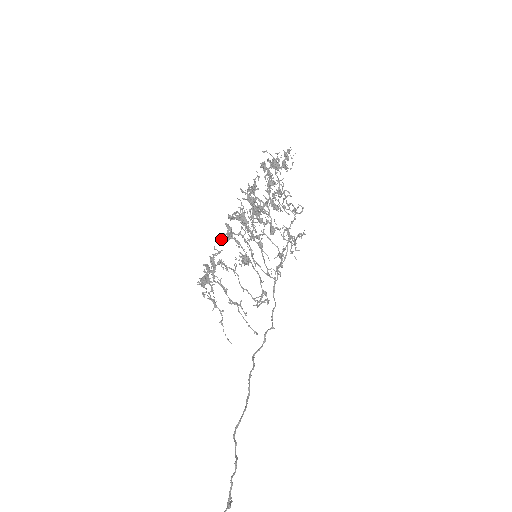
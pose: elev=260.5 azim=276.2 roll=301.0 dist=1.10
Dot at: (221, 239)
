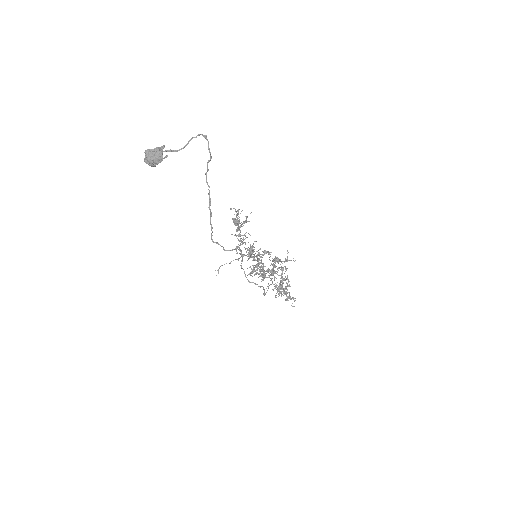
Dot at: occluded
